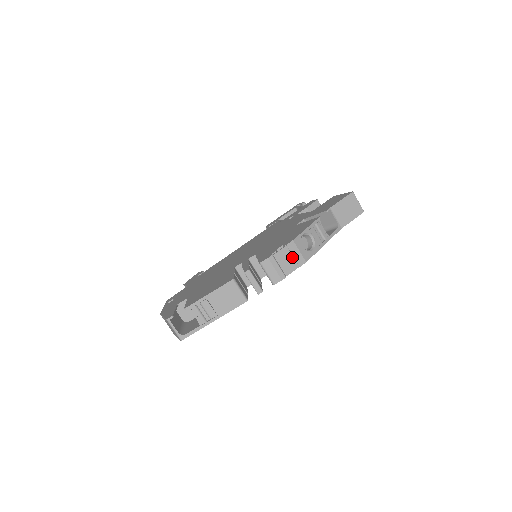
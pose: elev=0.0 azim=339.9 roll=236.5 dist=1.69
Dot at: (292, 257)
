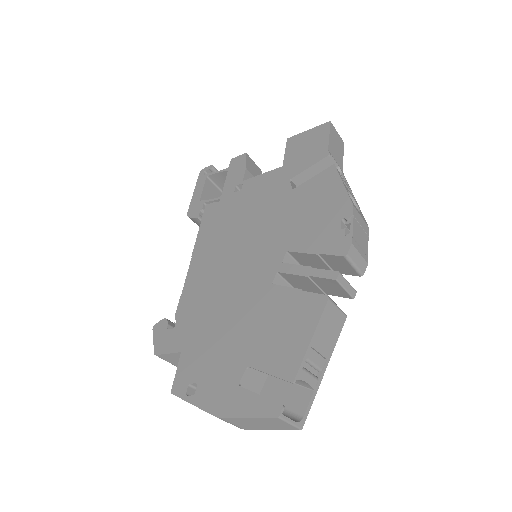
Dot at: (361, 228)
